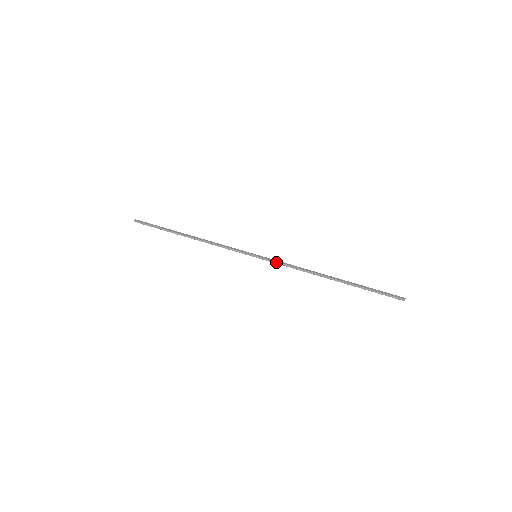
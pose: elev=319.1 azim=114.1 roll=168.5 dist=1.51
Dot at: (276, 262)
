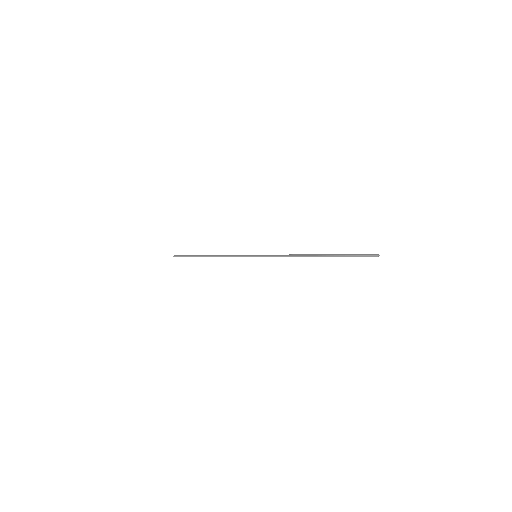
Dot at: (270, 256)
